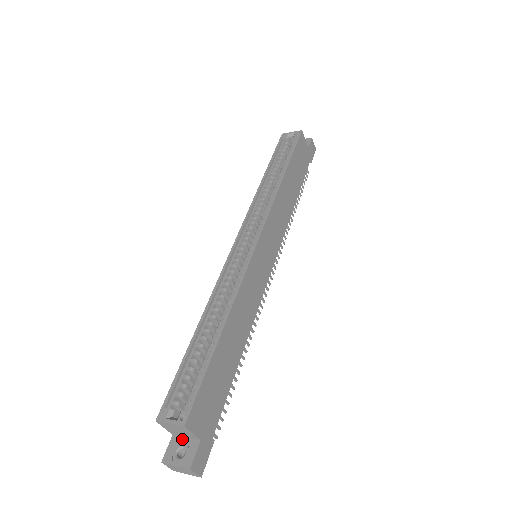
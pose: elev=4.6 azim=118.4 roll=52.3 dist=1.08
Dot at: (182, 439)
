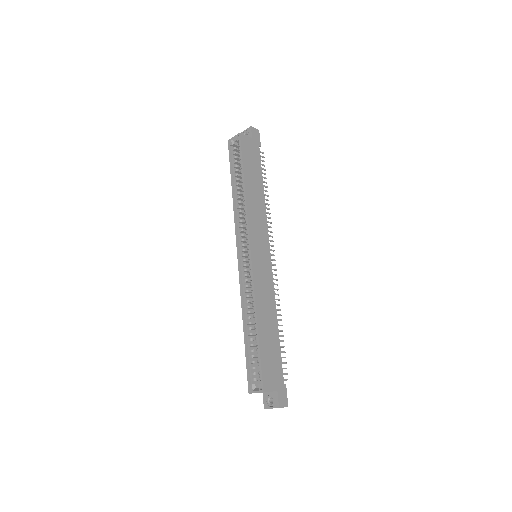
Dot at: (268, 393)
